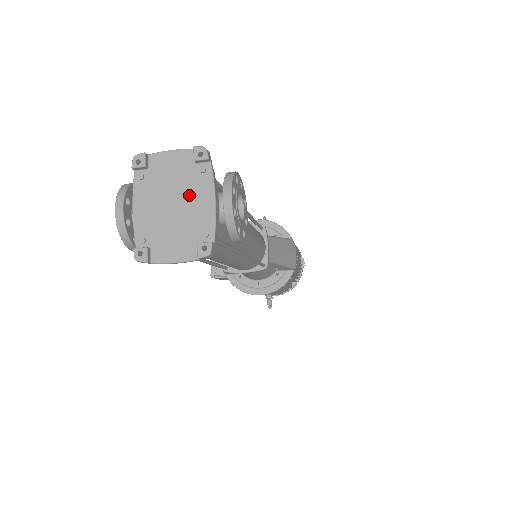
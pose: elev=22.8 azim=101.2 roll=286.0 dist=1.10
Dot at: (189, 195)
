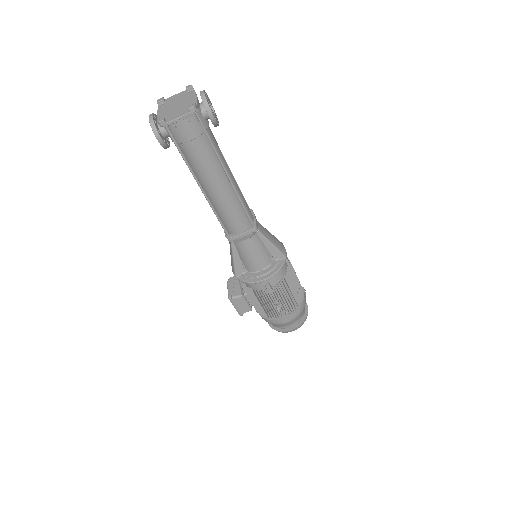
Dot at: (184, 100)
